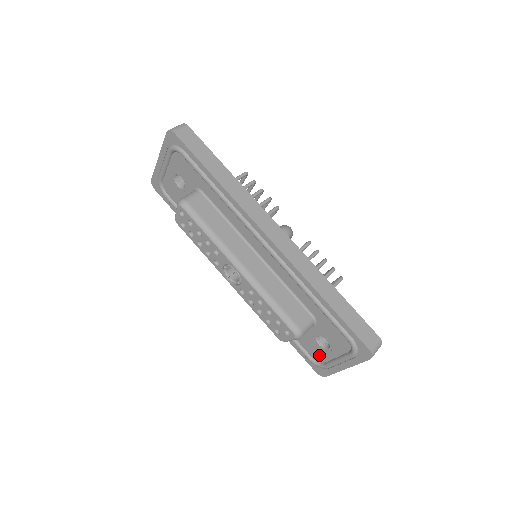
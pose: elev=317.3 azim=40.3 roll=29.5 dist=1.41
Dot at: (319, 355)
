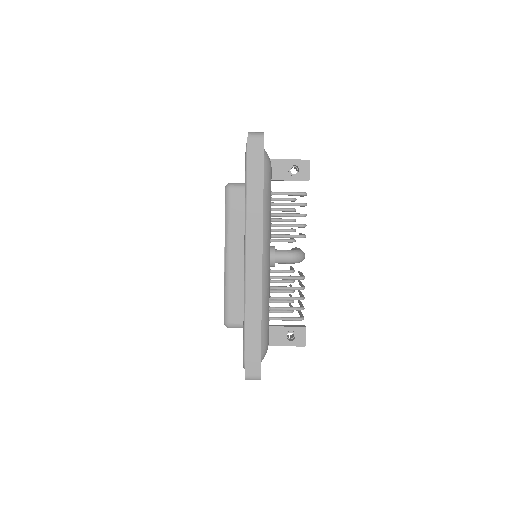
Dot at: occluded
